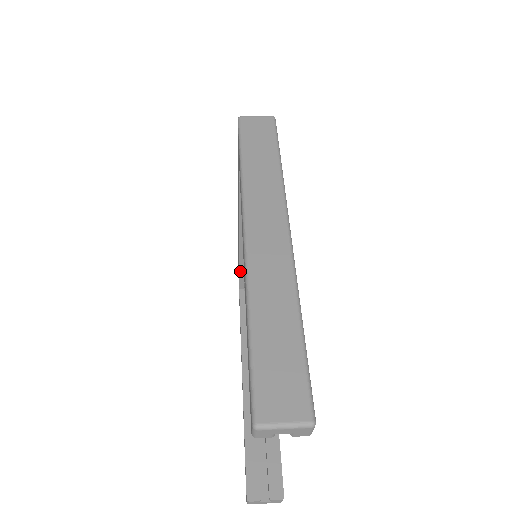
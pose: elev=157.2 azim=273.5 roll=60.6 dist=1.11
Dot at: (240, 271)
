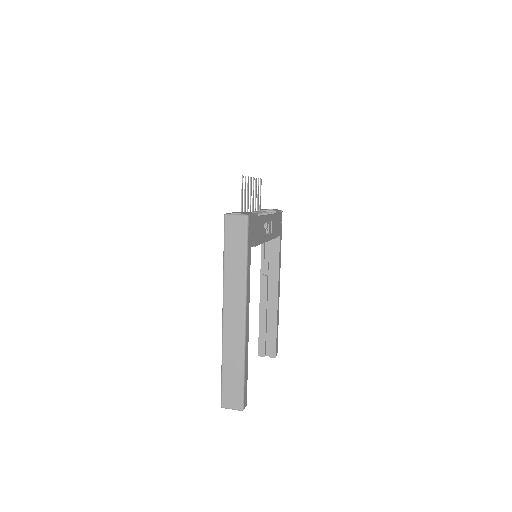
Dot at: occluded
